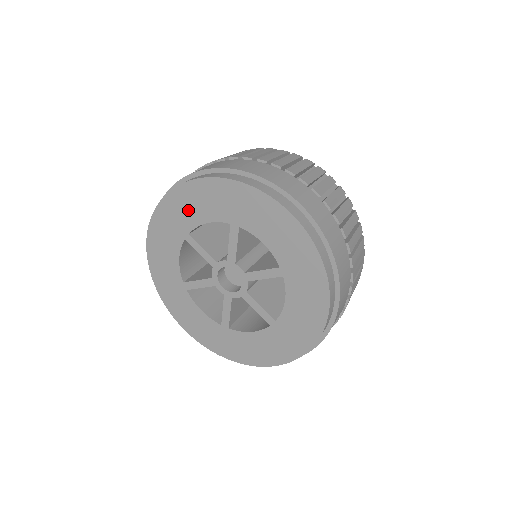
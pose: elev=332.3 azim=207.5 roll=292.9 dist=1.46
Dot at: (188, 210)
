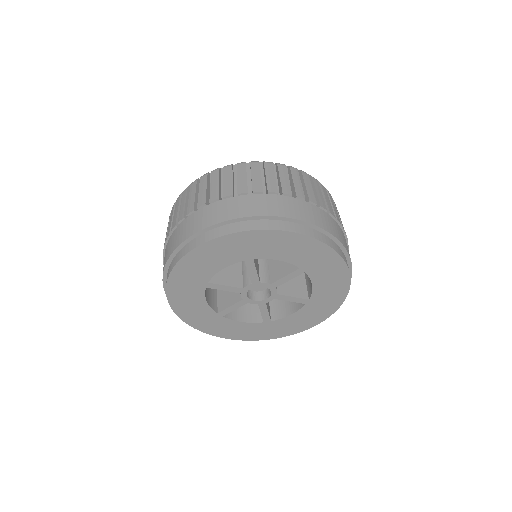
Dot at: (272, 247)
